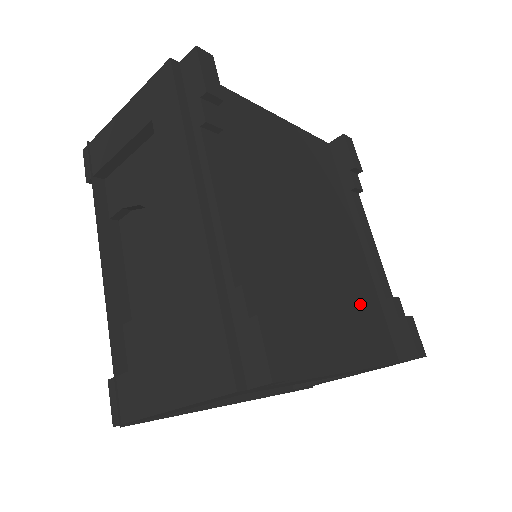
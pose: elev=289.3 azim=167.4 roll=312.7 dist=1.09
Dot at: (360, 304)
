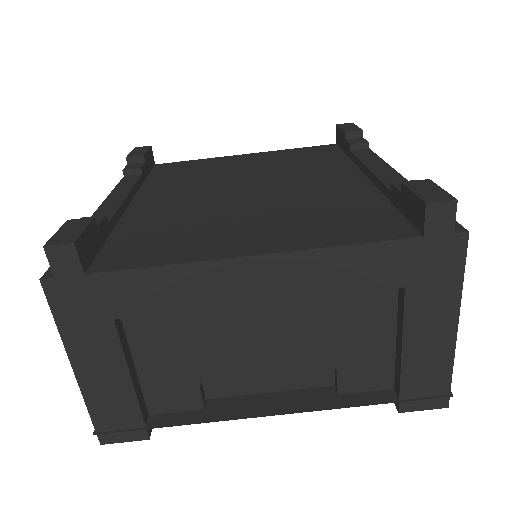
Dot at: (331, 210)
